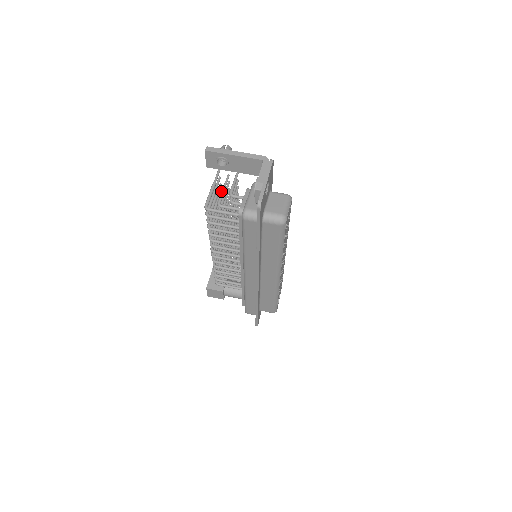
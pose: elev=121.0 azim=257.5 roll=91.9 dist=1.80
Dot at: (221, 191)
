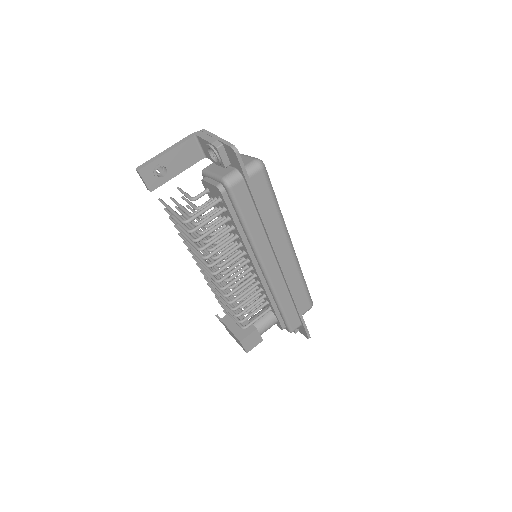
Dot at: (180, 208)
